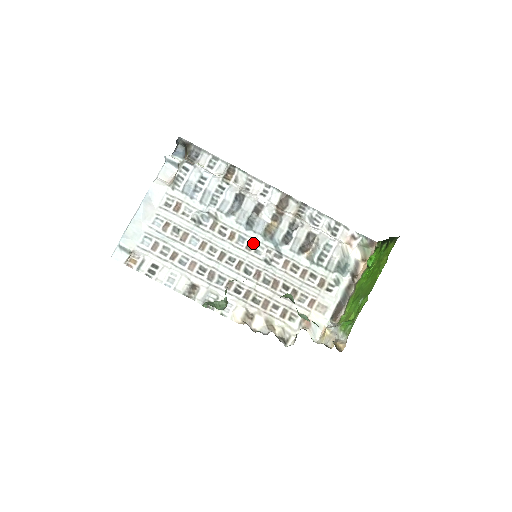
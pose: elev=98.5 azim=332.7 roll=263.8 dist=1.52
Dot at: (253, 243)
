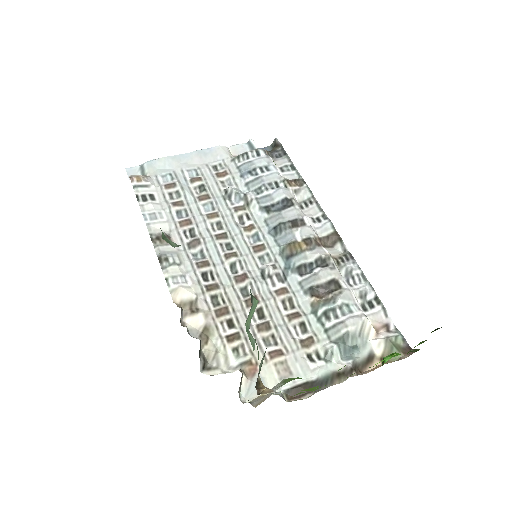
Dot at: (265, 248)
